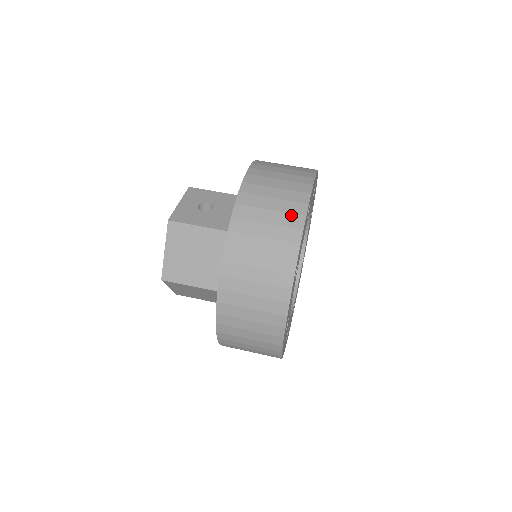
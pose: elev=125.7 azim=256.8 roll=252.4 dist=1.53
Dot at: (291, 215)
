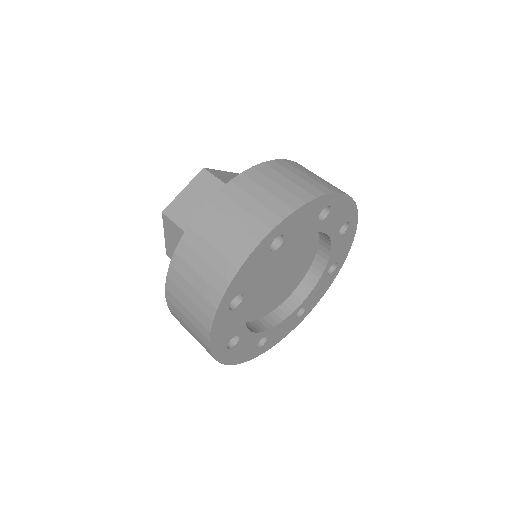
Dot at: (304, 190)
